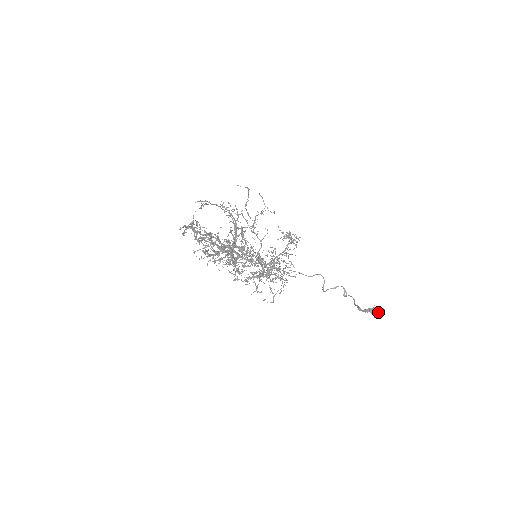
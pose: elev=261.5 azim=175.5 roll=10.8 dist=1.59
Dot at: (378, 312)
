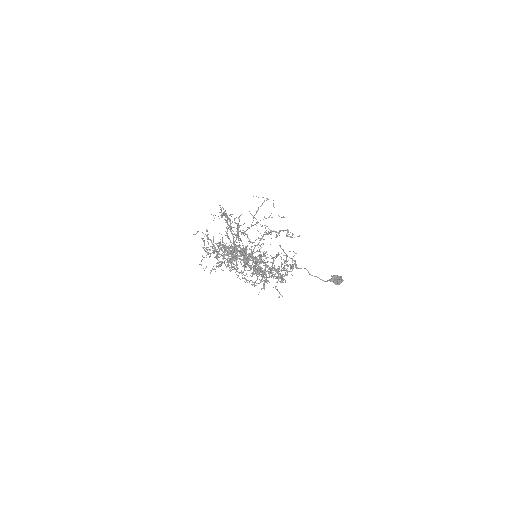
Dot at: (341, 281)
